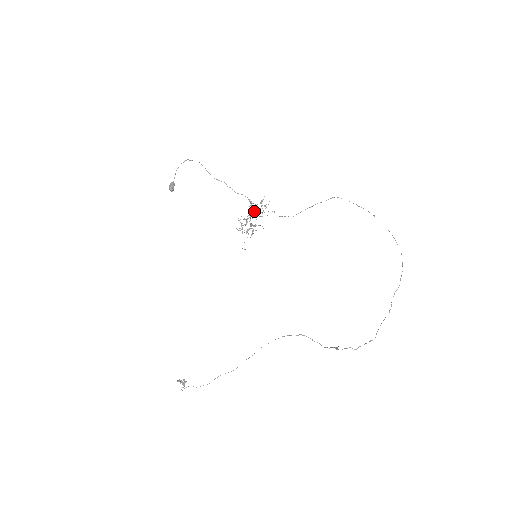
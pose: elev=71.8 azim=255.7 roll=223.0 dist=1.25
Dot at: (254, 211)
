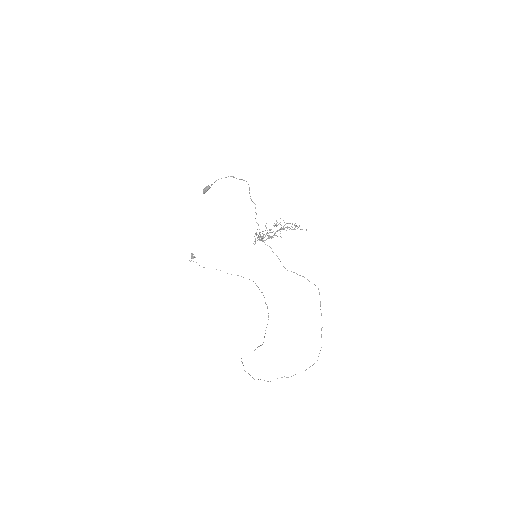
Dot at: (263, 240)
